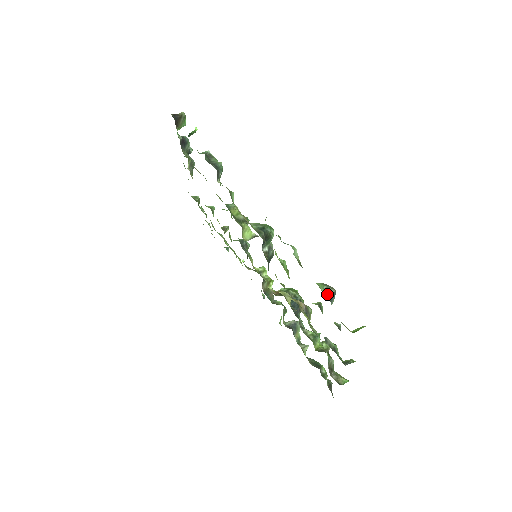
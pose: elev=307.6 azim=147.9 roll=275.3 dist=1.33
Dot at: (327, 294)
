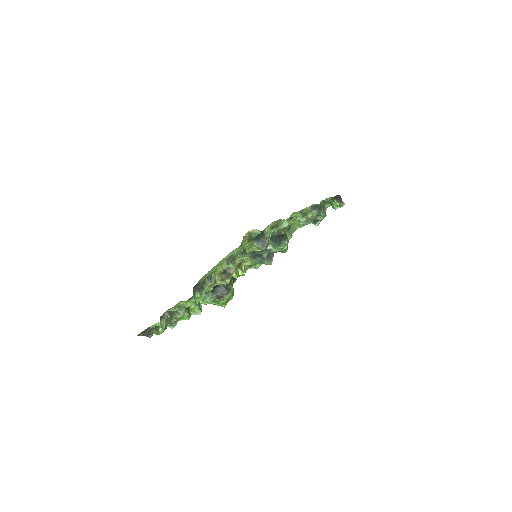
Dot at: (264, 234)
